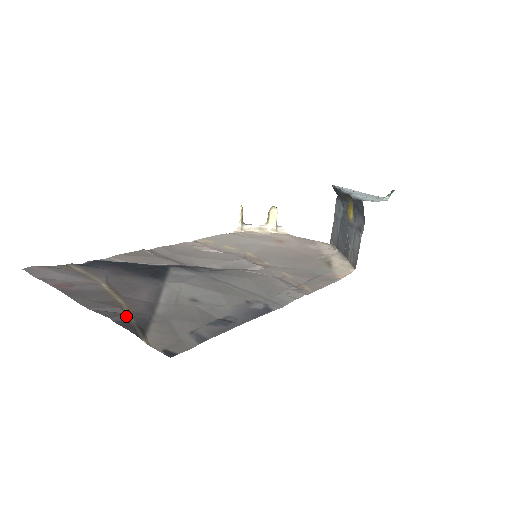
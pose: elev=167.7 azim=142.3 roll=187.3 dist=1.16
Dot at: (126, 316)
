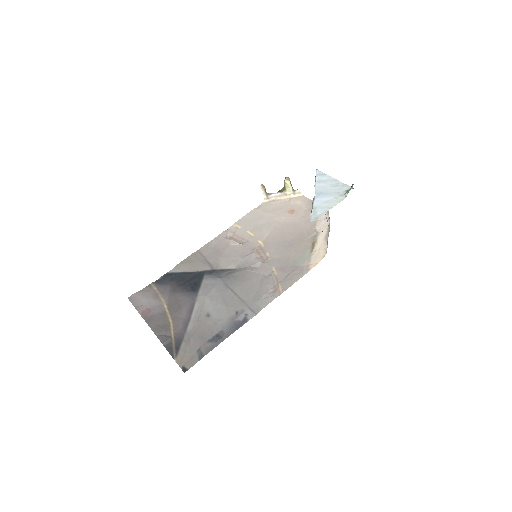
Dot at: (170, 339)
